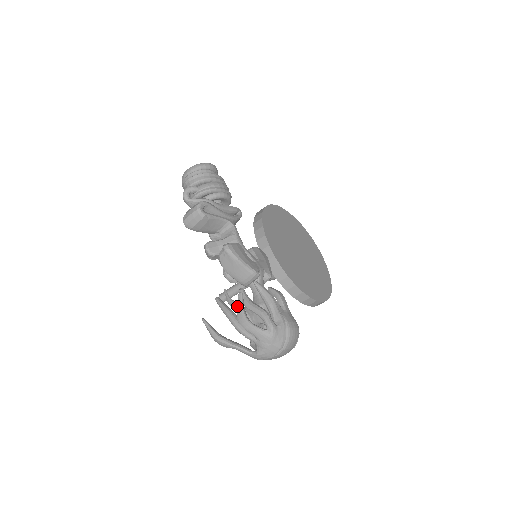
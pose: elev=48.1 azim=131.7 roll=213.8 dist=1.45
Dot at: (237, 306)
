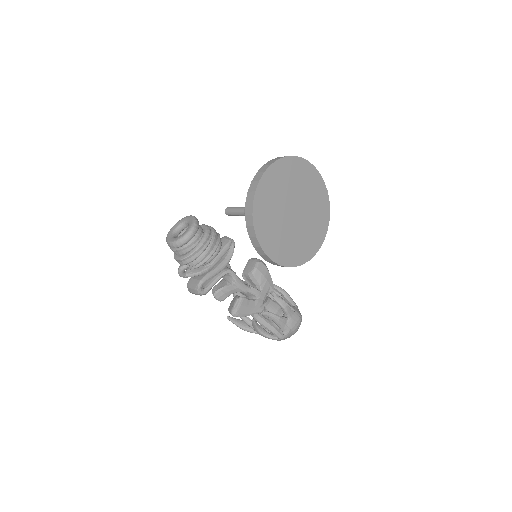
Dot at: (252, 325)
